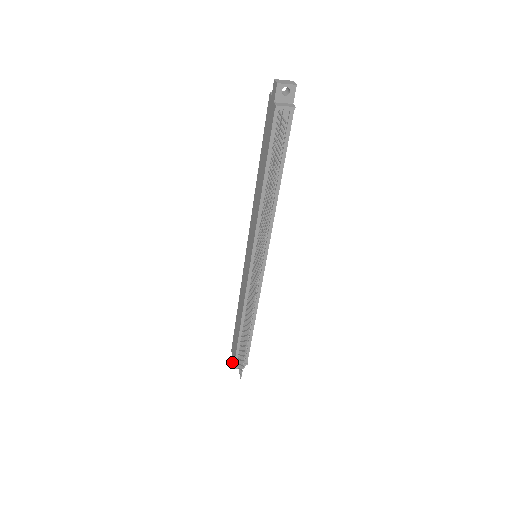
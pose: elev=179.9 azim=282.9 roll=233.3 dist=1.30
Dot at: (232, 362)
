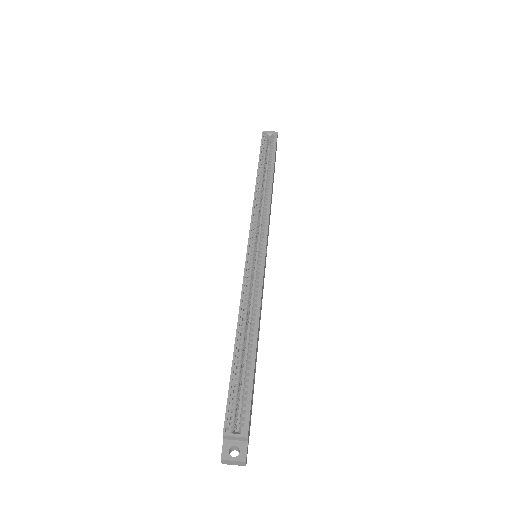
Dot at: occluded
